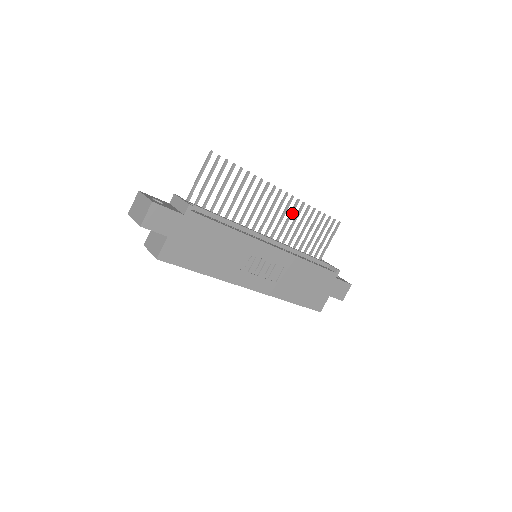
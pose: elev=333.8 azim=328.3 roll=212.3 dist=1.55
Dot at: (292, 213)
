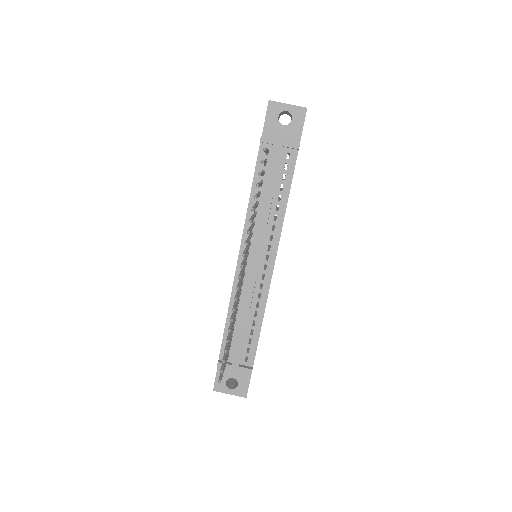
Dot at: occluded
